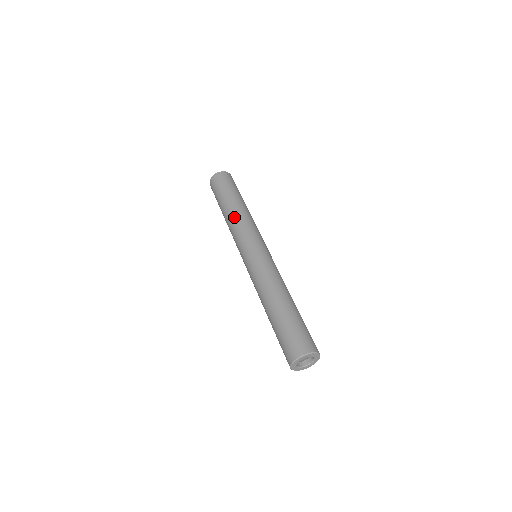
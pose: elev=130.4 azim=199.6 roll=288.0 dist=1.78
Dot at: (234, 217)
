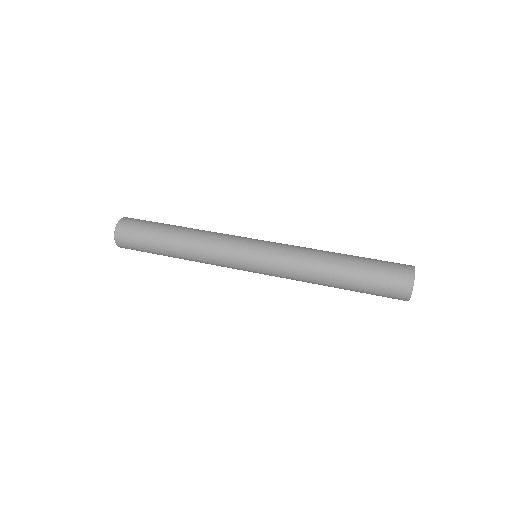
Dot at: (198, 237)
